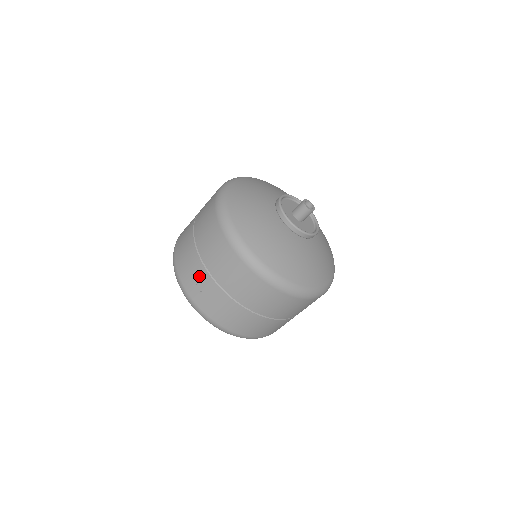
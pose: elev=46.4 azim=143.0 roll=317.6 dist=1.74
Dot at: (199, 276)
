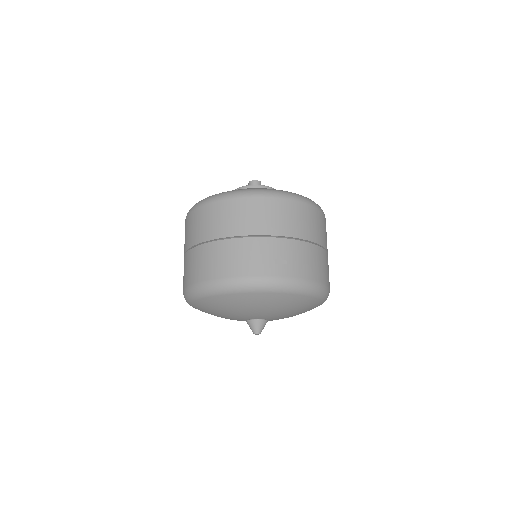
Dot at: (272, 249)
